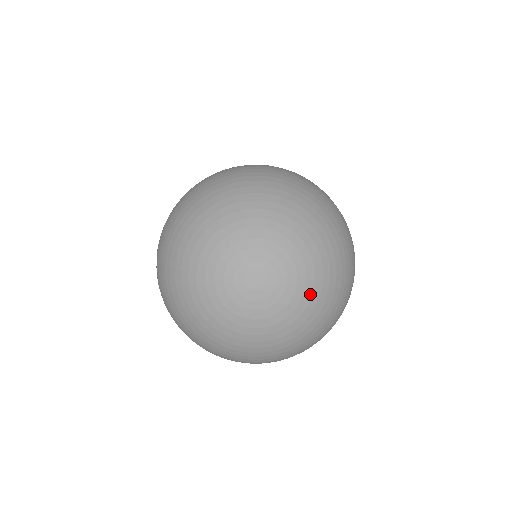
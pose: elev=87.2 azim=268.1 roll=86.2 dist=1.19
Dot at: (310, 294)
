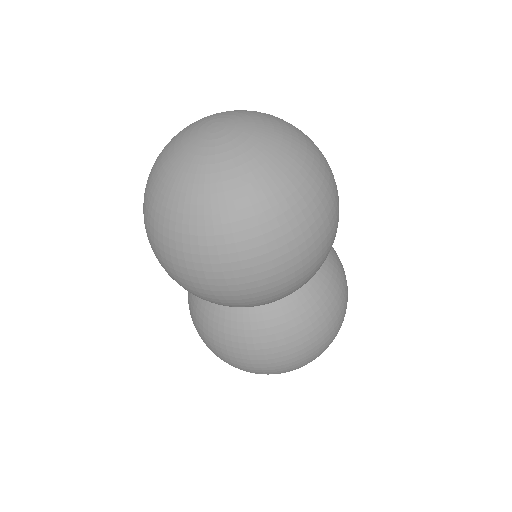
Dot at: (271, 127)
